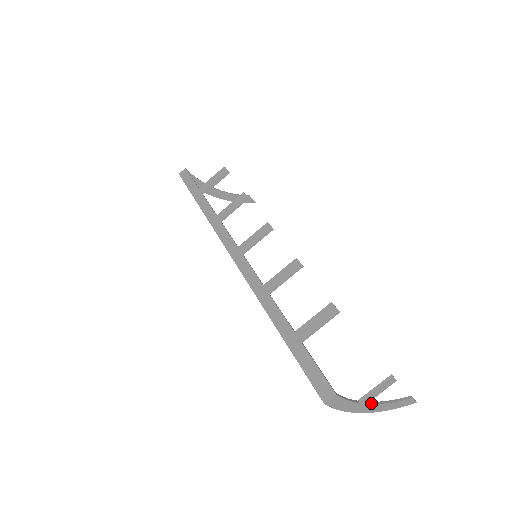
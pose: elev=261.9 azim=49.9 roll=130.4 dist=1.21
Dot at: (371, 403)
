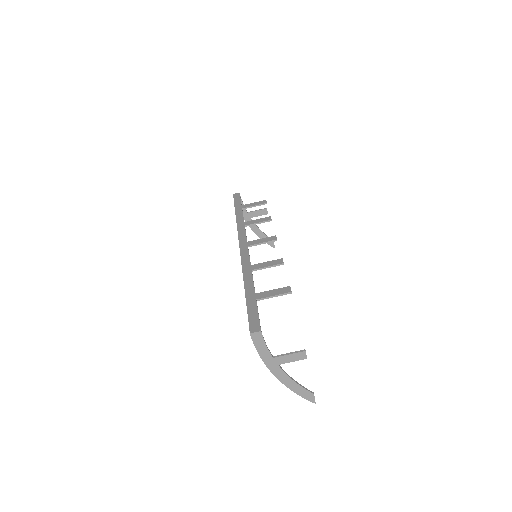
Dot at: occluded
